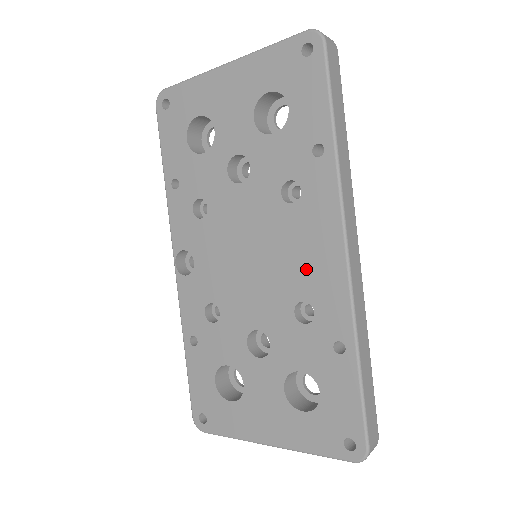
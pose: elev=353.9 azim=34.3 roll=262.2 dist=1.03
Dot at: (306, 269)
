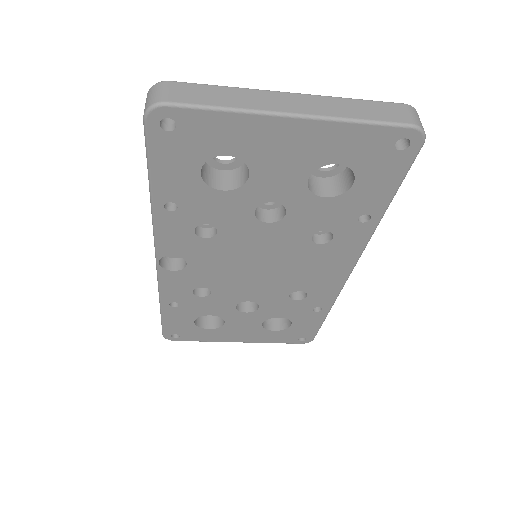
Dot at: (312, 278)
